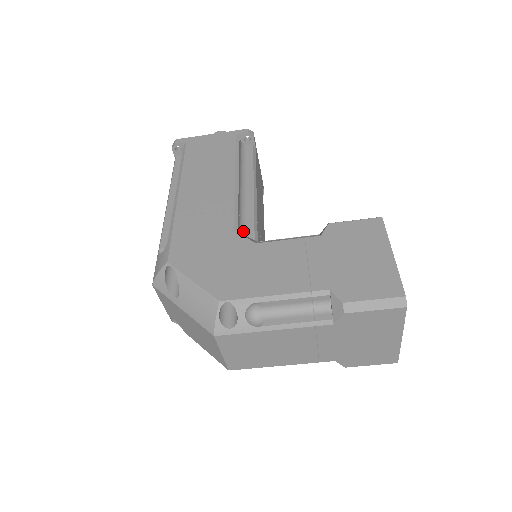
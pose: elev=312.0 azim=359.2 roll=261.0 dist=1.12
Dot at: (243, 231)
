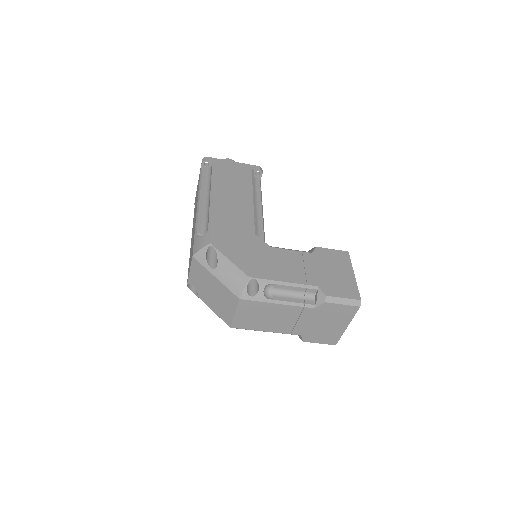
Dot at: occluded
